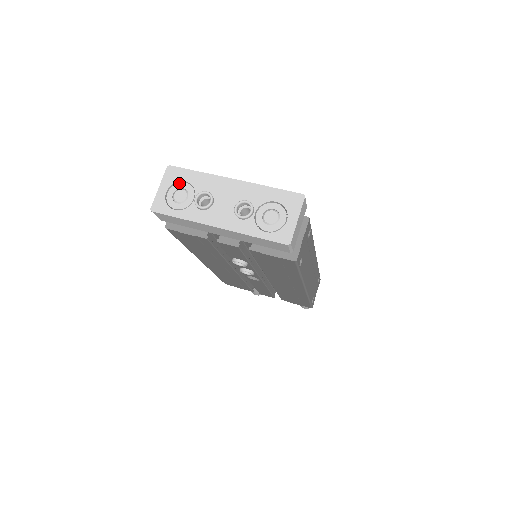
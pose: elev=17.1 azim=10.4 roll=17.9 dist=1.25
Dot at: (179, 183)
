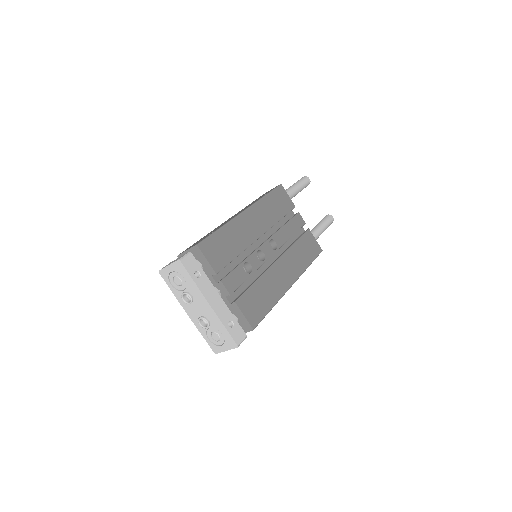
Dot at: (180, 275)
